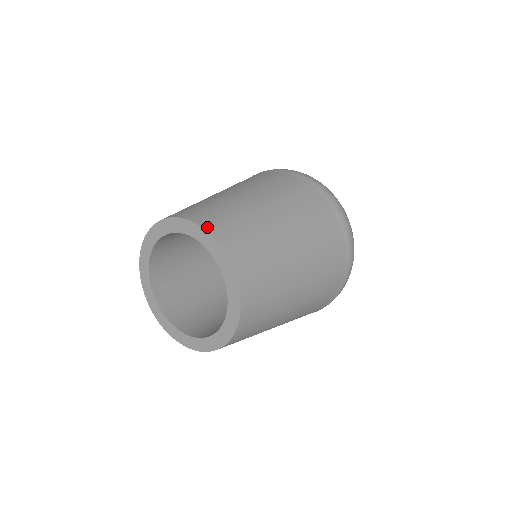
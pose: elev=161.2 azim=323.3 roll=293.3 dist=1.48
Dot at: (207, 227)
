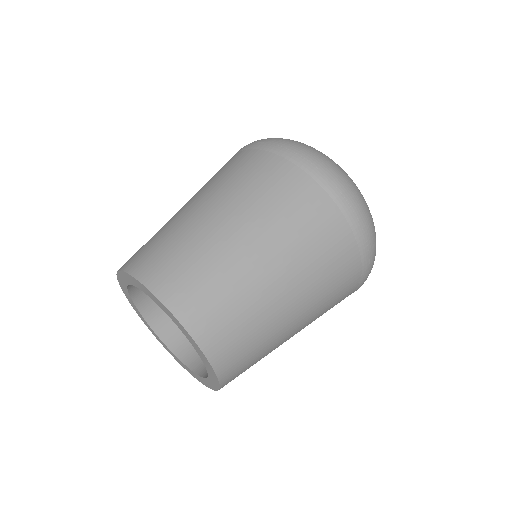
Dot at: (215, 362)
